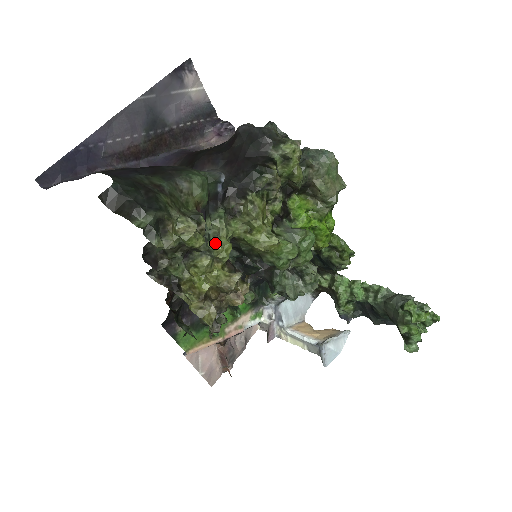
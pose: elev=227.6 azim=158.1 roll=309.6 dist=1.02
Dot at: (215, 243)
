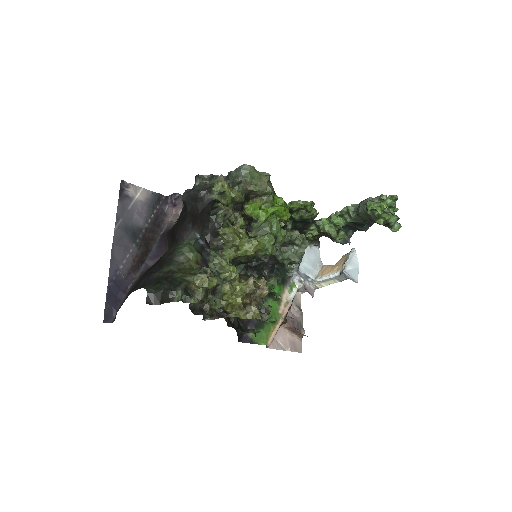
Dot at: (224, 273)
